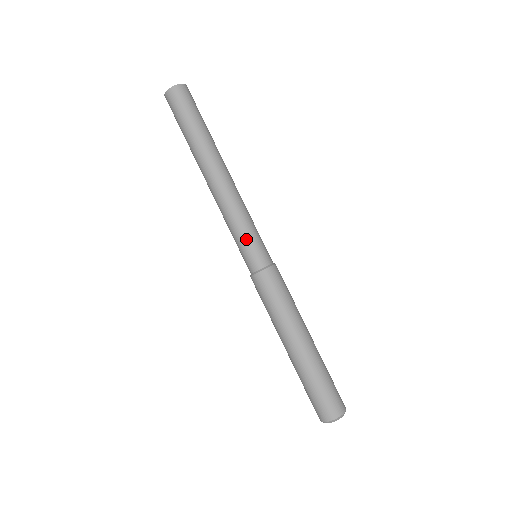
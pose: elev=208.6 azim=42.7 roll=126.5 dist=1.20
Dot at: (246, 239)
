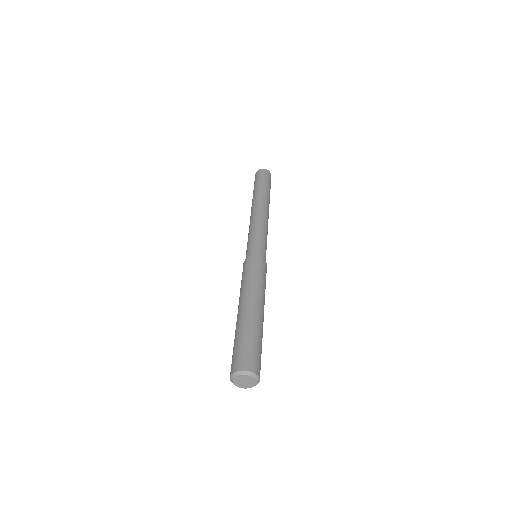
Dot at: (263, 240)
